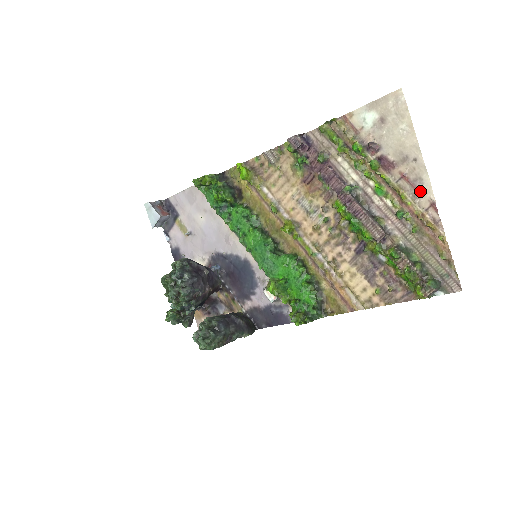
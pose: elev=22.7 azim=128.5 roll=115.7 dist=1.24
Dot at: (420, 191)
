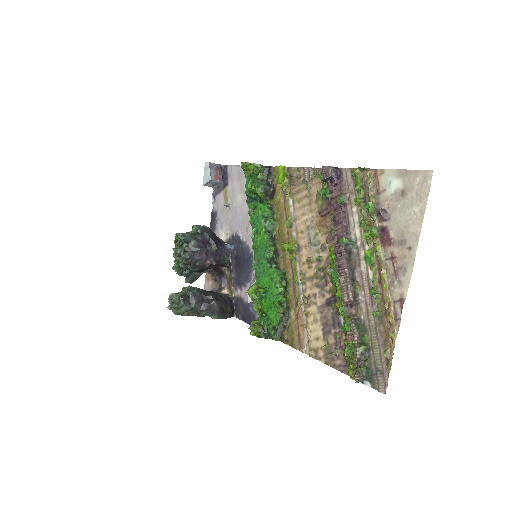
Dot at: (399, 281)
